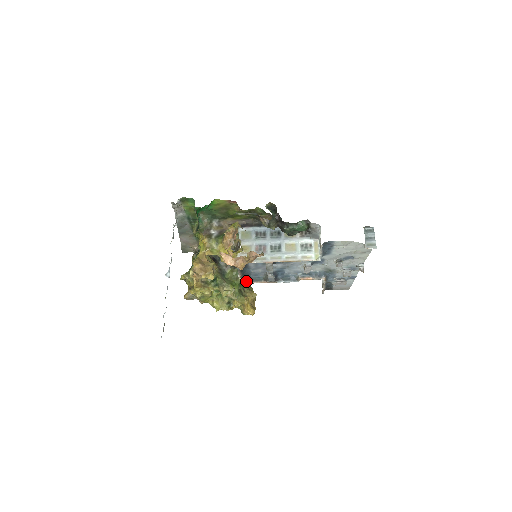
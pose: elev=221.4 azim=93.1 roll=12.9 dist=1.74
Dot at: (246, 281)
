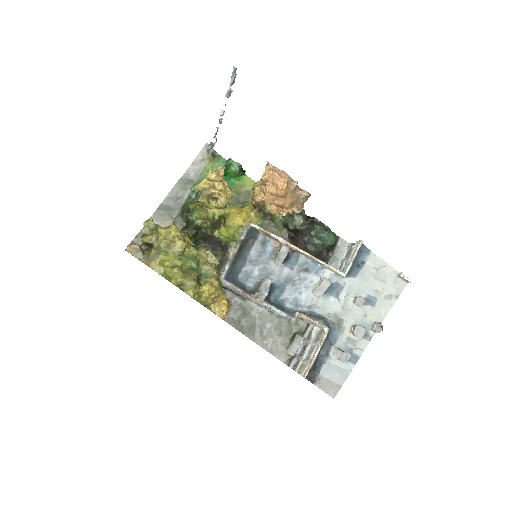
Dot at: (227, 279)
